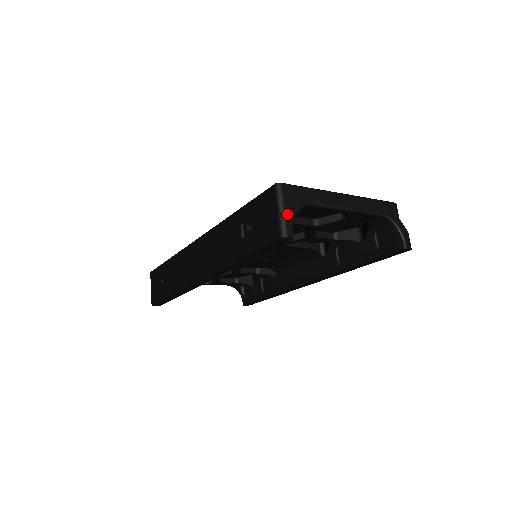
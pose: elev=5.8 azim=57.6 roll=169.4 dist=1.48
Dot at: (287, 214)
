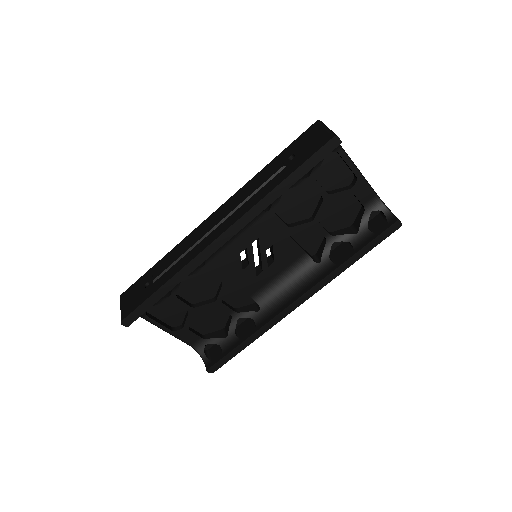
Dot at: (332, 131)
